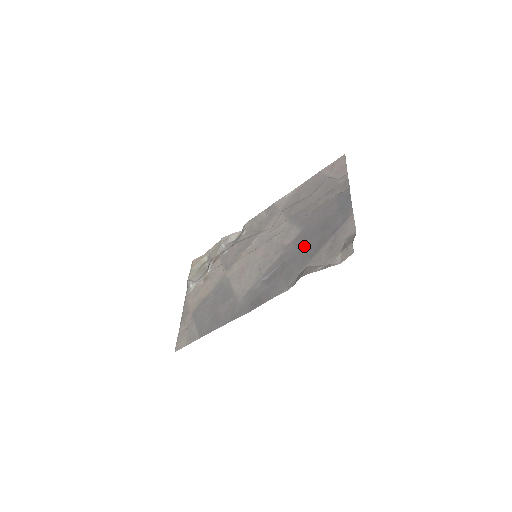
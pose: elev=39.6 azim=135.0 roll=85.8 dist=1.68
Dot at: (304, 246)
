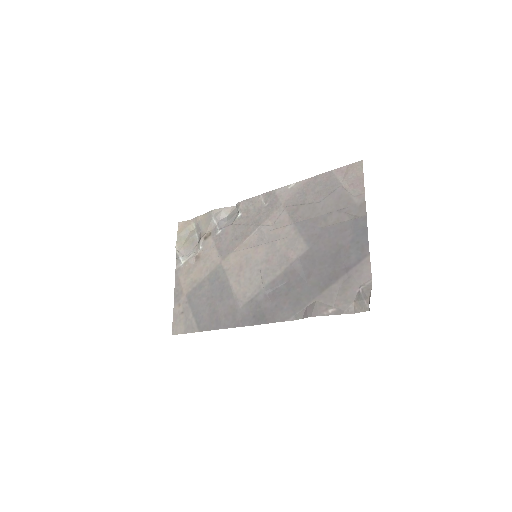
Dot at: (313, 272)
